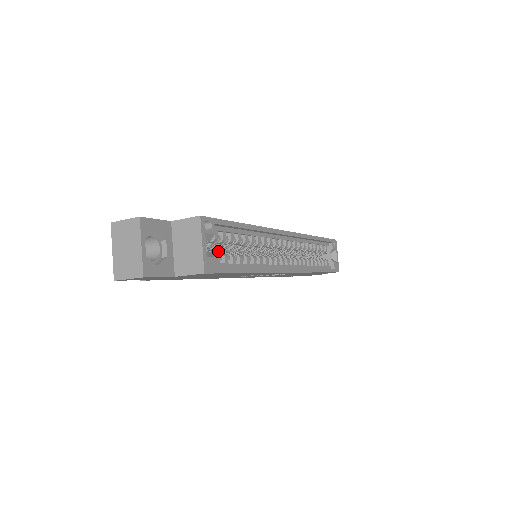
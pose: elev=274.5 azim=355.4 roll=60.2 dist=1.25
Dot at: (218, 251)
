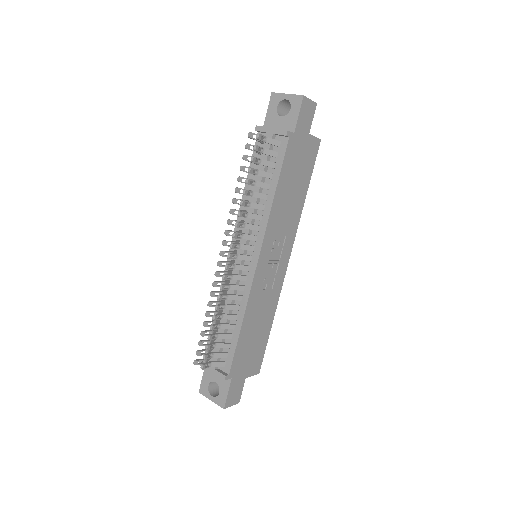
Dot at: occluded
